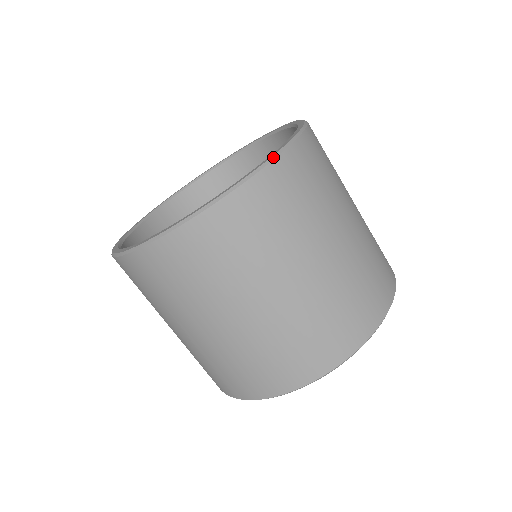
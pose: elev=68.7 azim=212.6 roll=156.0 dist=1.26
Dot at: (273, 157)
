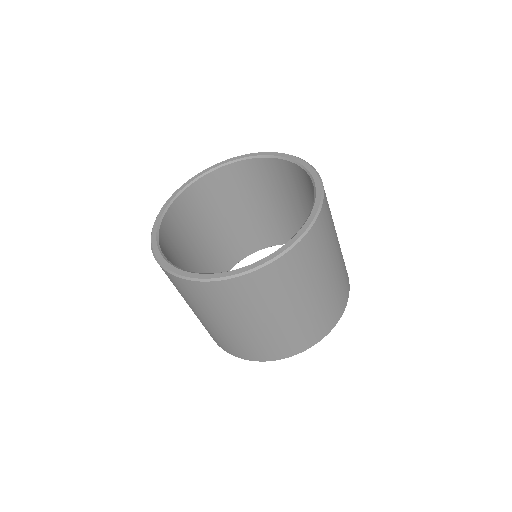
Dot at: (206, 280)
